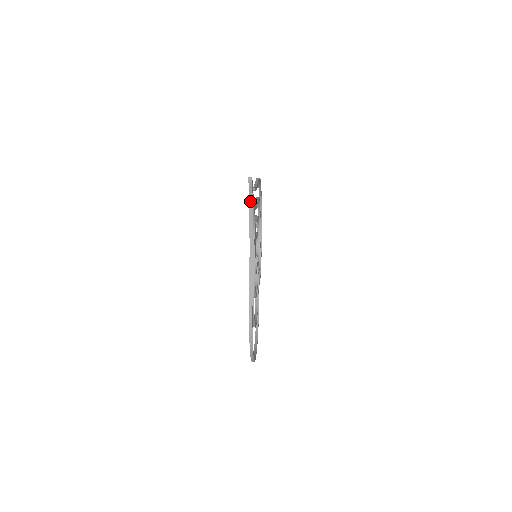
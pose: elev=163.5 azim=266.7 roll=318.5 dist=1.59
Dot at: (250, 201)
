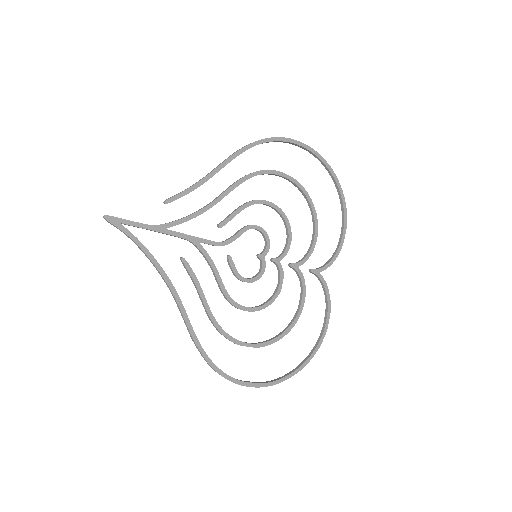
Dot at: (128, 236)
